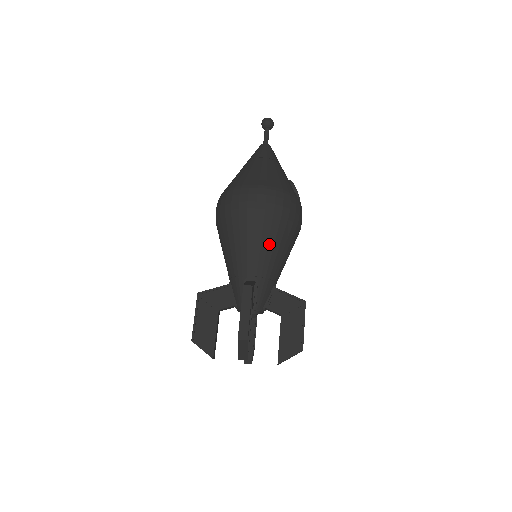
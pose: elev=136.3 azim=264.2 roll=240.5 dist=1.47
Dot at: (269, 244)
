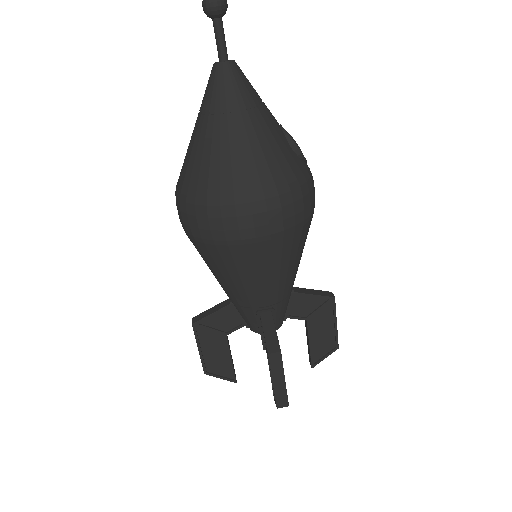
Dot at: (282, 268)
